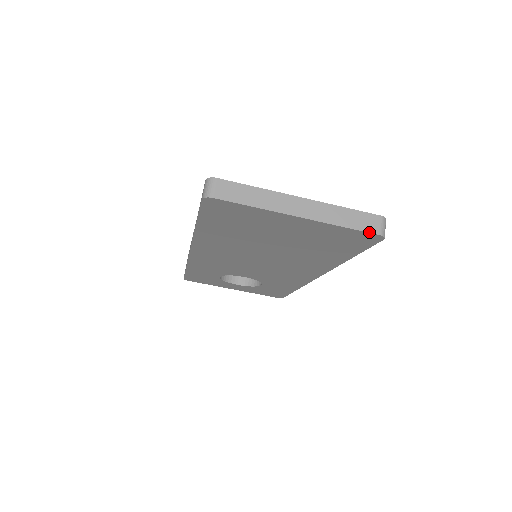
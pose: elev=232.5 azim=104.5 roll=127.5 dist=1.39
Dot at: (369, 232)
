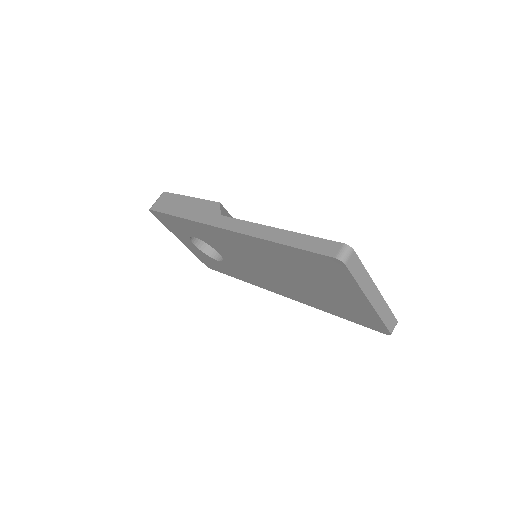
Dot at: (389, 330)
